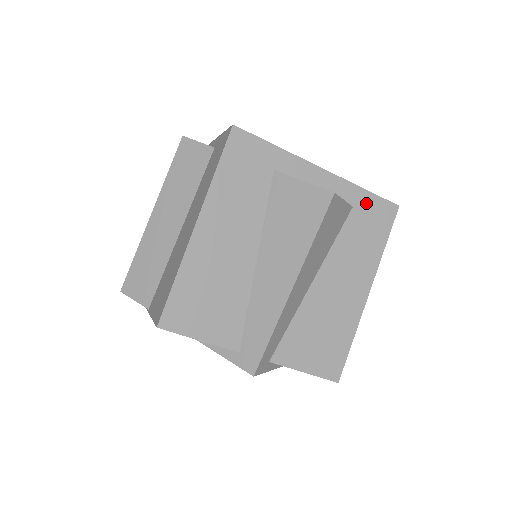
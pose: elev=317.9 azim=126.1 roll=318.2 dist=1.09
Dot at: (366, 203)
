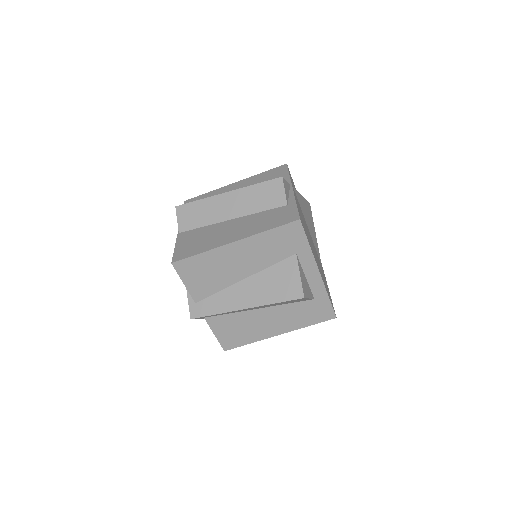
Dot at: (322, 303)
